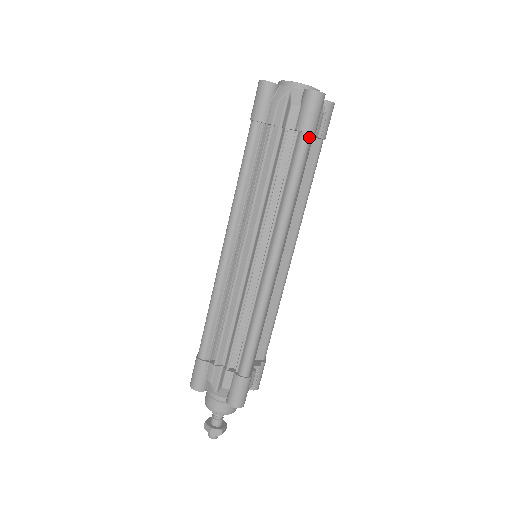
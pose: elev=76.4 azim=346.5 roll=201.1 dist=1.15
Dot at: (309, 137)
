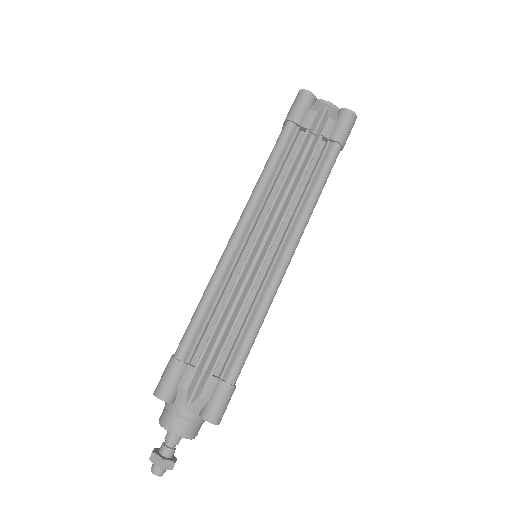
Dot at: (340, 149)
